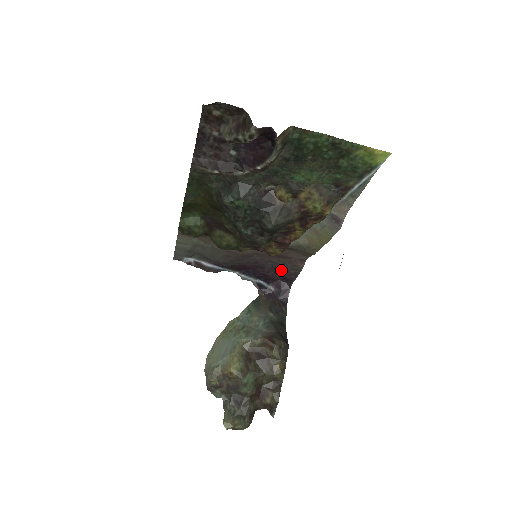
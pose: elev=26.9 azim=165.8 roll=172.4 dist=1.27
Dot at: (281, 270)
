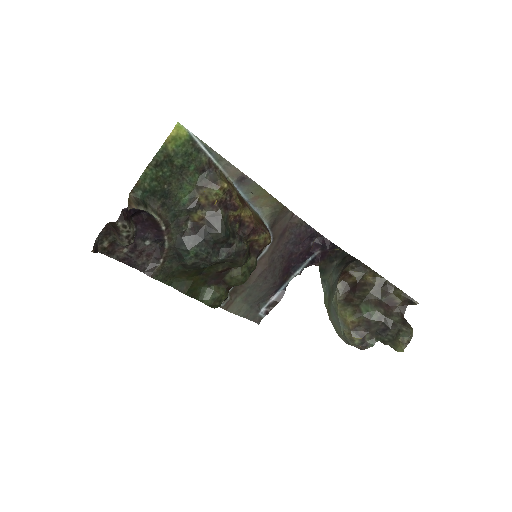
Dot at: (299, 238)
